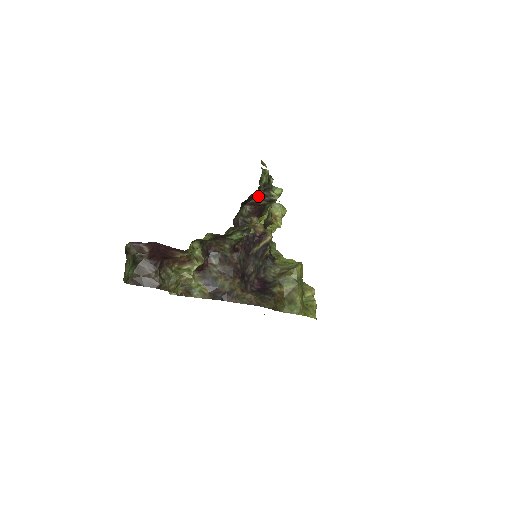
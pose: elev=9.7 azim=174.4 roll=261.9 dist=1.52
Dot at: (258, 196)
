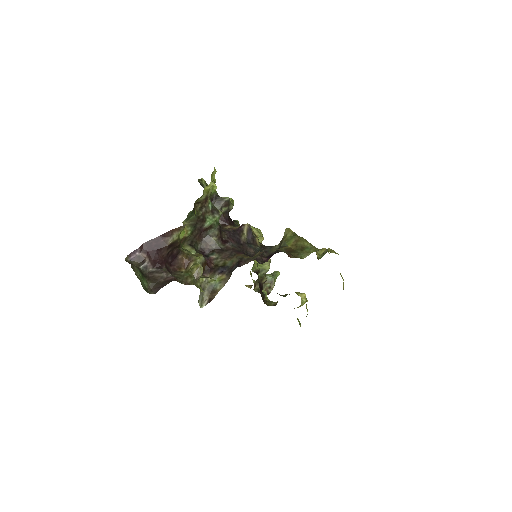
Dot at: occluded
